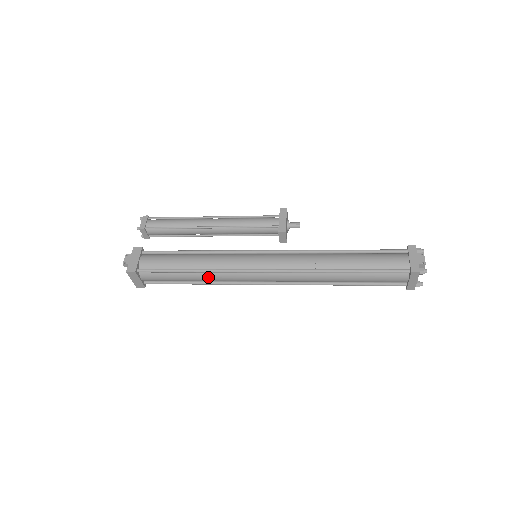
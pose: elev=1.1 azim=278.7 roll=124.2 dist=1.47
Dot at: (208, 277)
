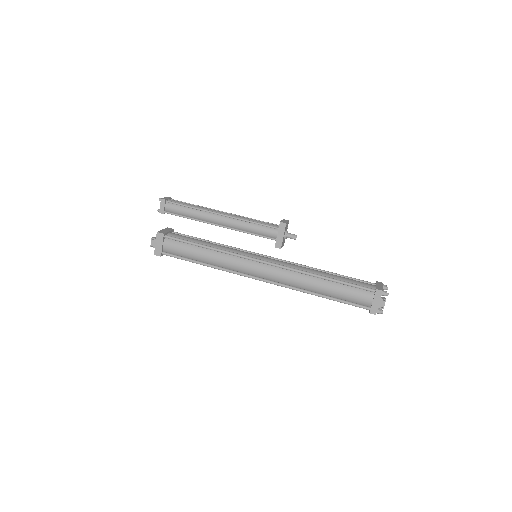
Dot at: occluded
